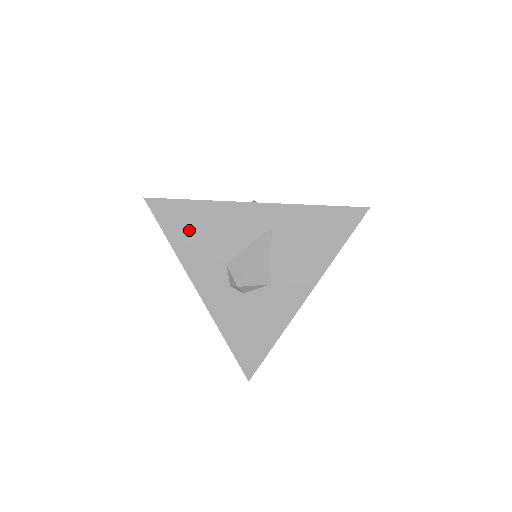
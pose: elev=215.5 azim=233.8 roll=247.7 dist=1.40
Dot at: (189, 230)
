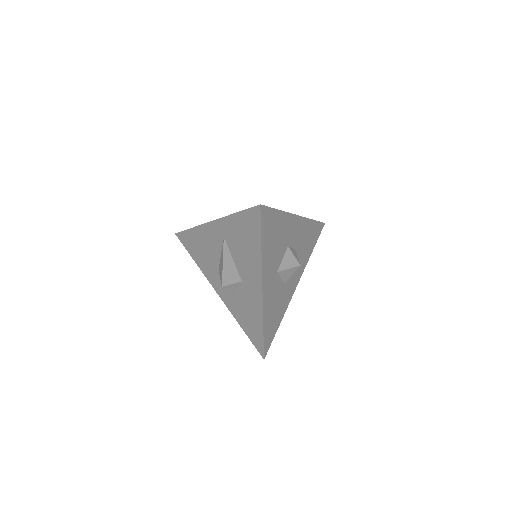
Dot at: (196, 250)
